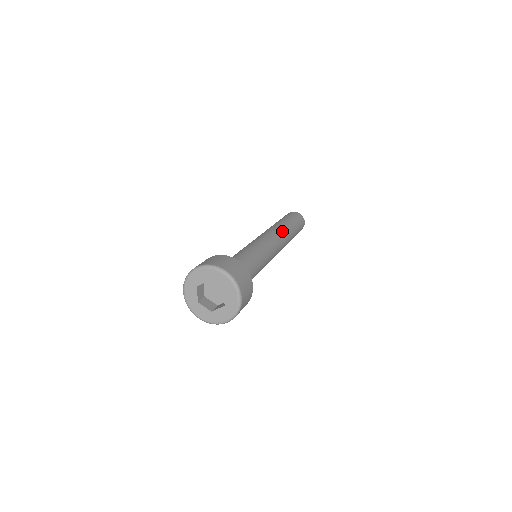
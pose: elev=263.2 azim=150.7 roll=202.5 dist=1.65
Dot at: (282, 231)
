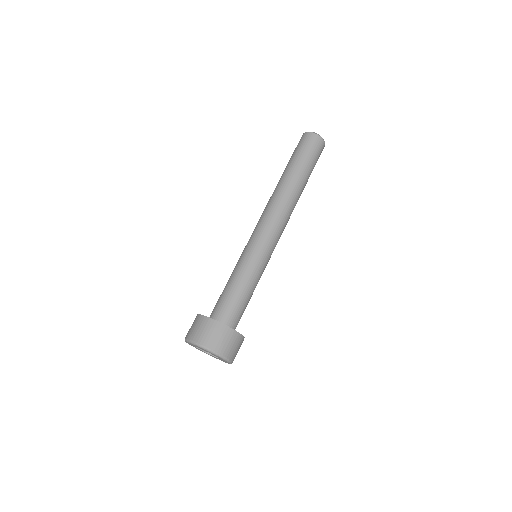
Dot at: (281, 199)
